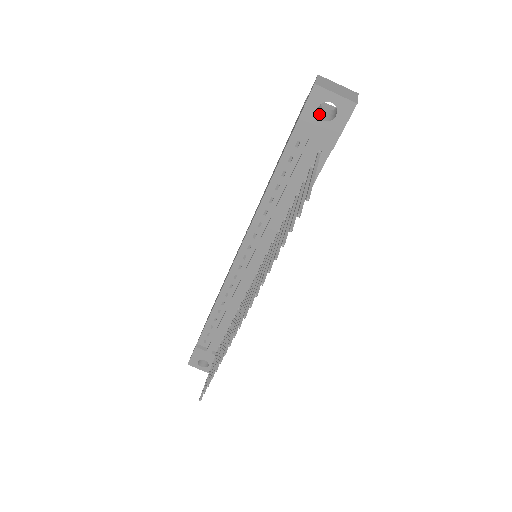
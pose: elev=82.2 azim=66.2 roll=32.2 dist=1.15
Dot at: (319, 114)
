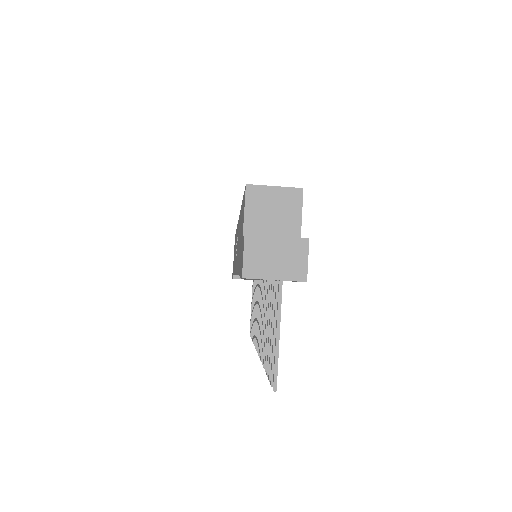
Dot at: occluded
